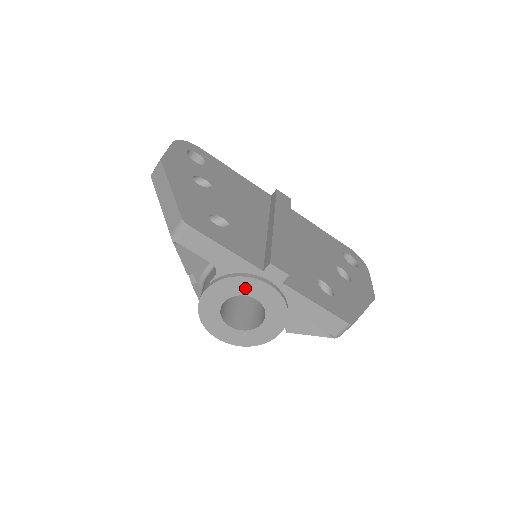
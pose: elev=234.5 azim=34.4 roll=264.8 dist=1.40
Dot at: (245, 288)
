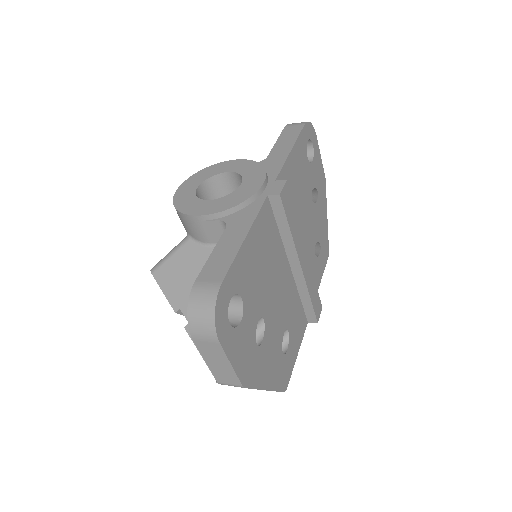
Dot at: occluded
